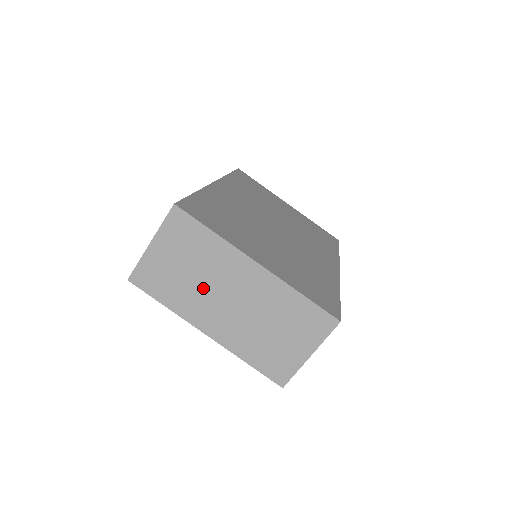
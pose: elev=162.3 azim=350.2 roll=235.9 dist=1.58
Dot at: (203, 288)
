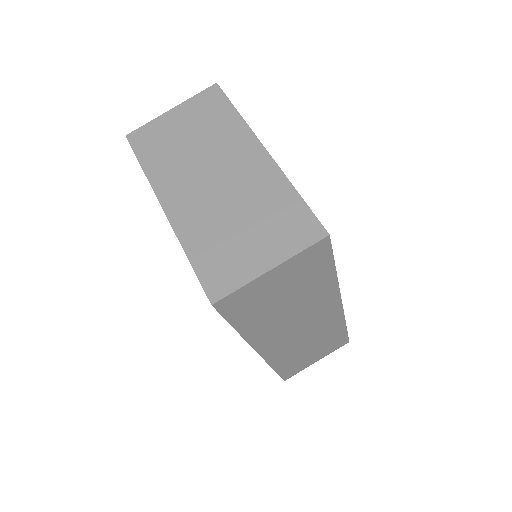
Dot at: (193, 160)
